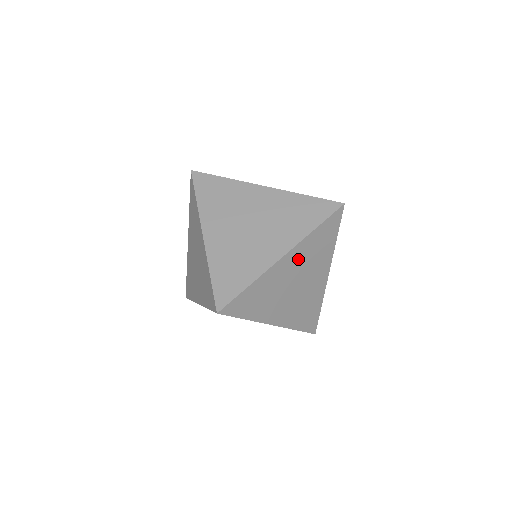
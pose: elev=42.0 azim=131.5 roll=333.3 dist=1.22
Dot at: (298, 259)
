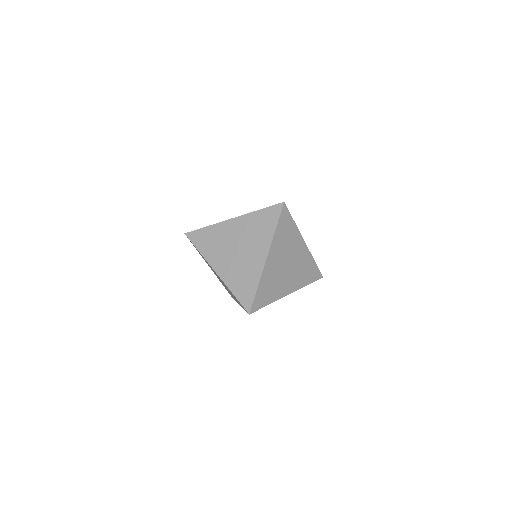
Dot at: (277, 252)
